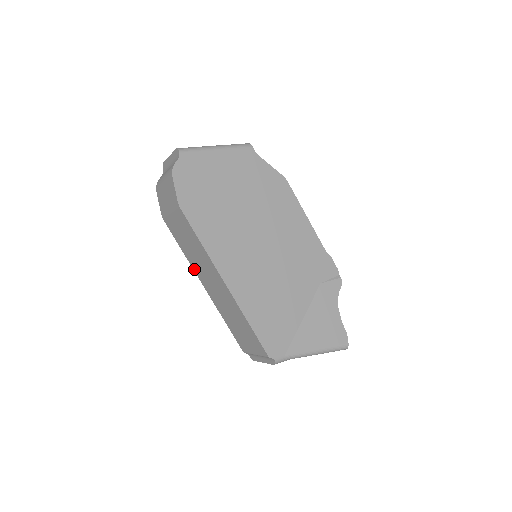
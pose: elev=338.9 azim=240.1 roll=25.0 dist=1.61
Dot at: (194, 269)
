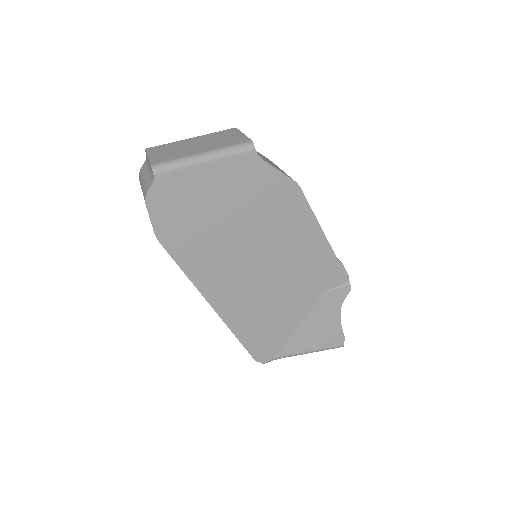
Dot at: occluded
